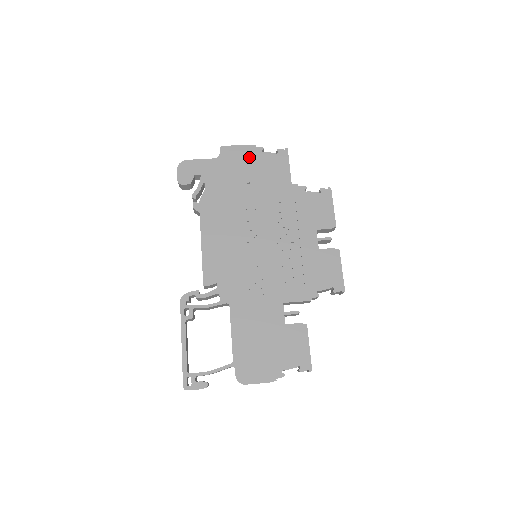
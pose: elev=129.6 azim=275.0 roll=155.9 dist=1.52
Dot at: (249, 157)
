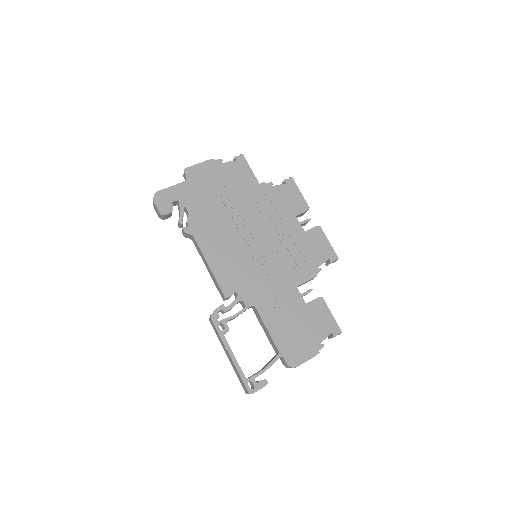
Dot at: (213, 171)
